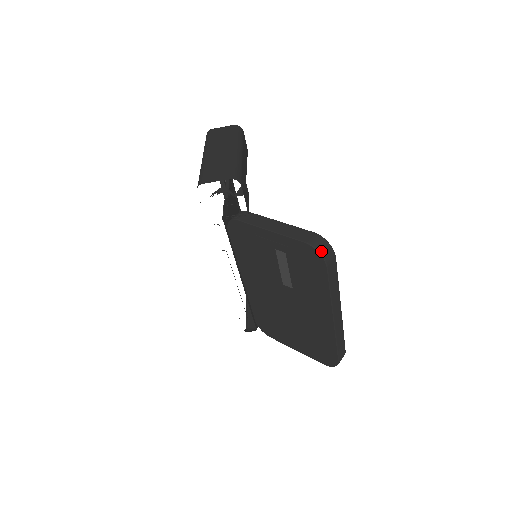
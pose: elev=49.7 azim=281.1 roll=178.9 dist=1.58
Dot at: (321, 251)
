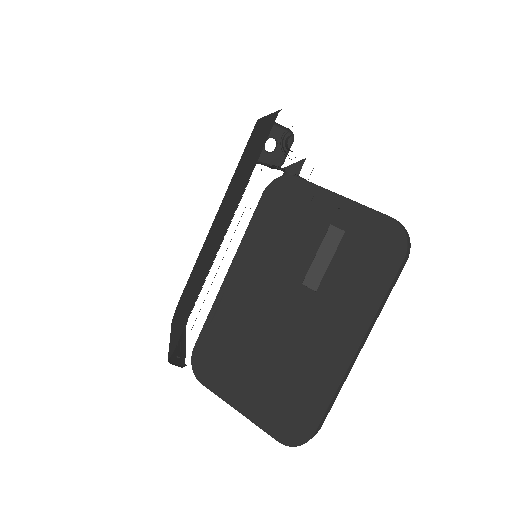
Dot at: (407, 235)
